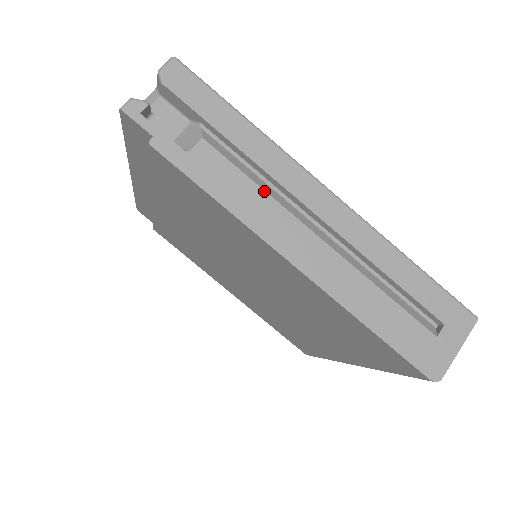
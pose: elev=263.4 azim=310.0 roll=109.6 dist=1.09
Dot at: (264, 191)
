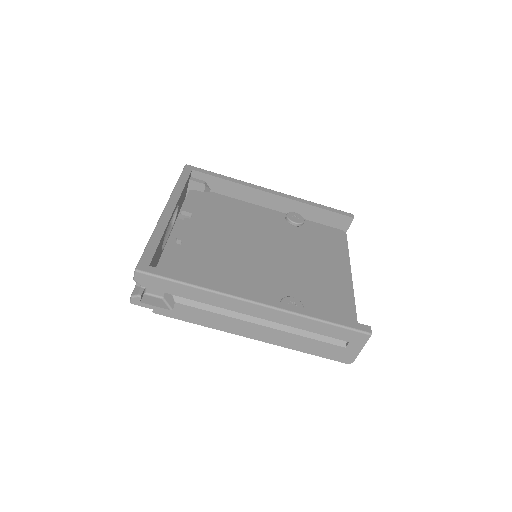
Dot at: (220, 314)
